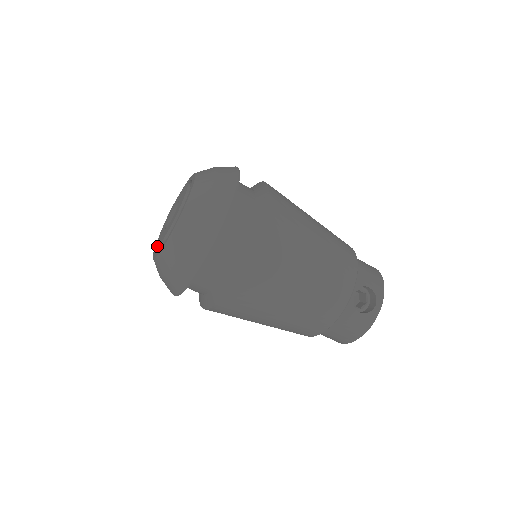
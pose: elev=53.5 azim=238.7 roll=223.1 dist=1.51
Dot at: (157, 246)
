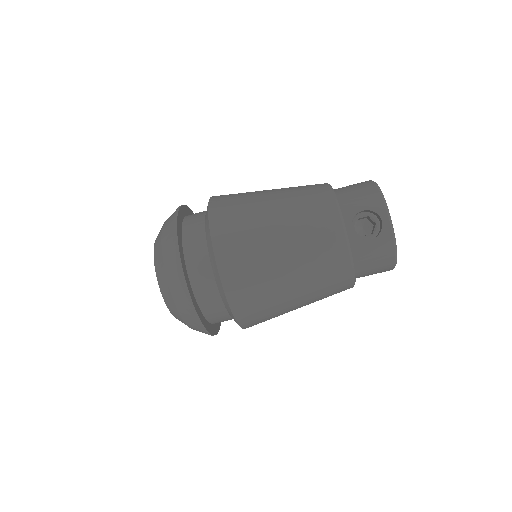
Dot at: occluded
